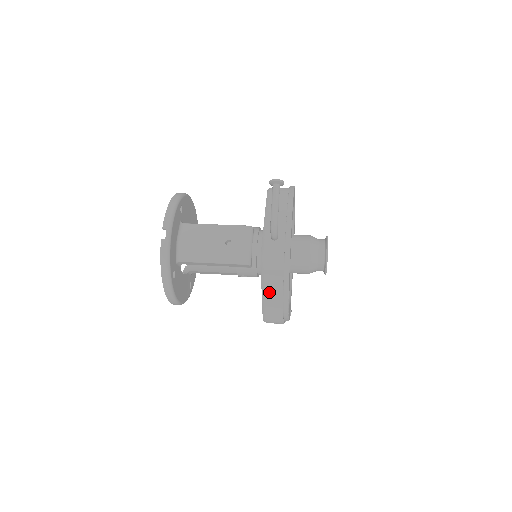
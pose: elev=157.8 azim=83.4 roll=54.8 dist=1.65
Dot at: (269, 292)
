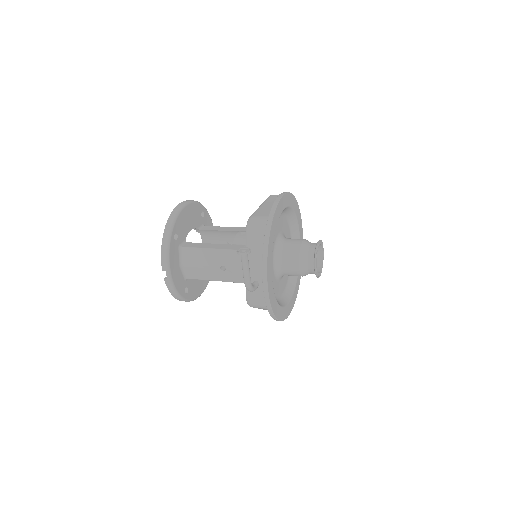
Dot at: (264, 309)
